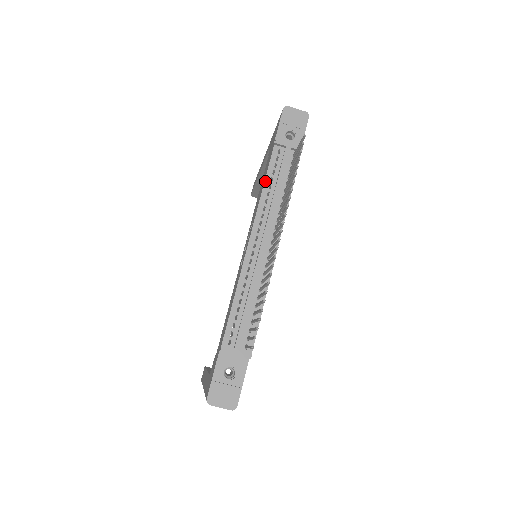
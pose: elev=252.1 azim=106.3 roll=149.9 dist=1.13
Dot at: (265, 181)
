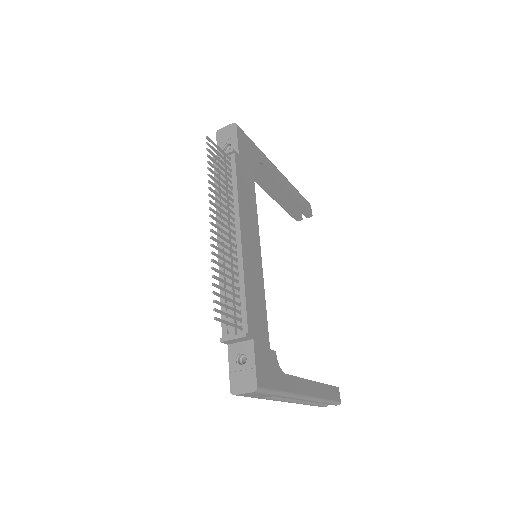
Dot at: occluded
